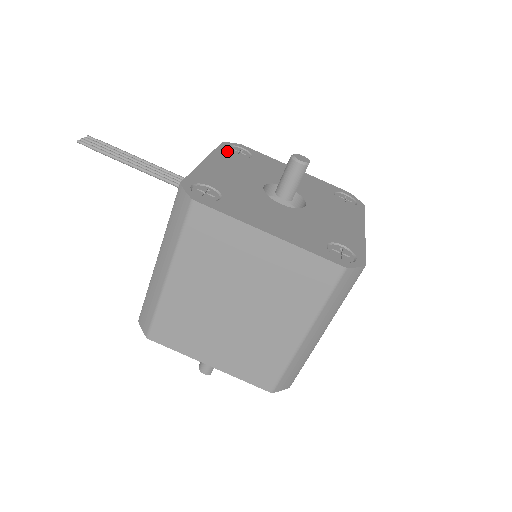
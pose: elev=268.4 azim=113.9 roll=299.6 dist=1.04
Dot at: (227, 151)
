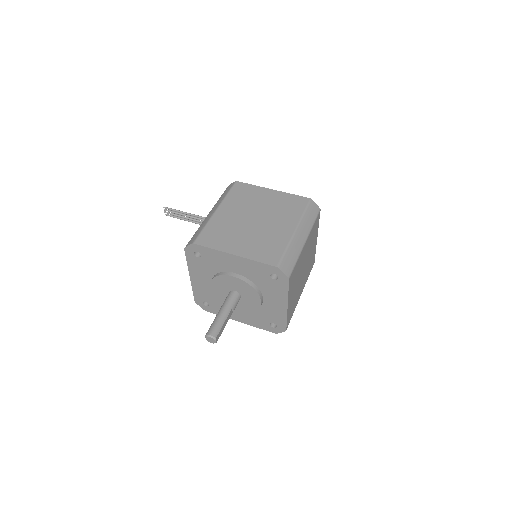
Dot at: occluded
